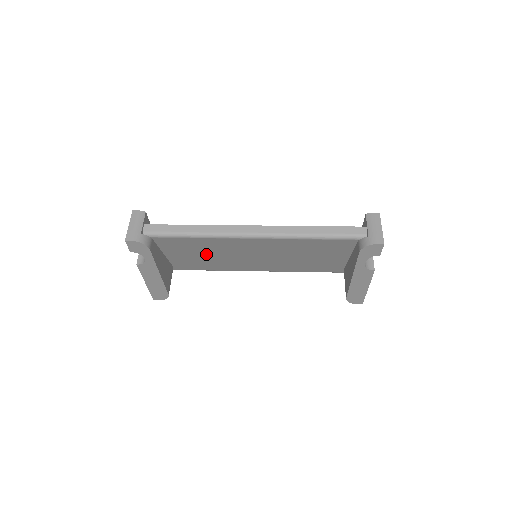
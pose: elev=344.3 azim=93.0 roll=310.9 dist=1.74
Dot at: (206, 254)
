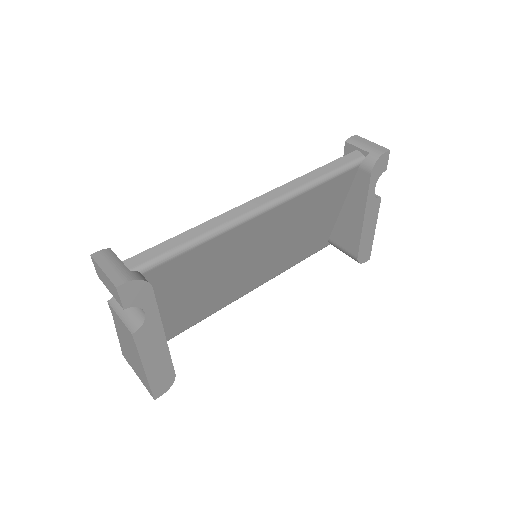
Dot at: (201, 283)
